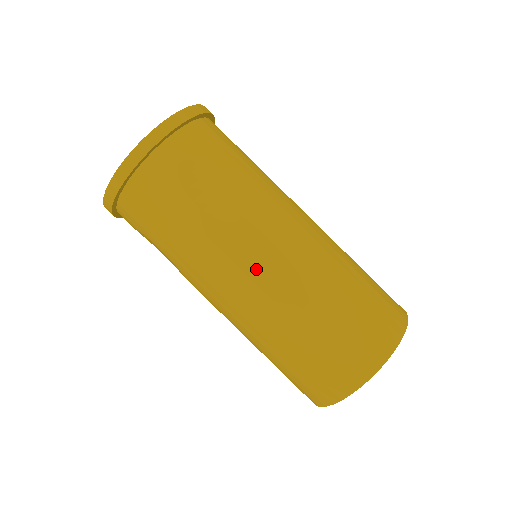
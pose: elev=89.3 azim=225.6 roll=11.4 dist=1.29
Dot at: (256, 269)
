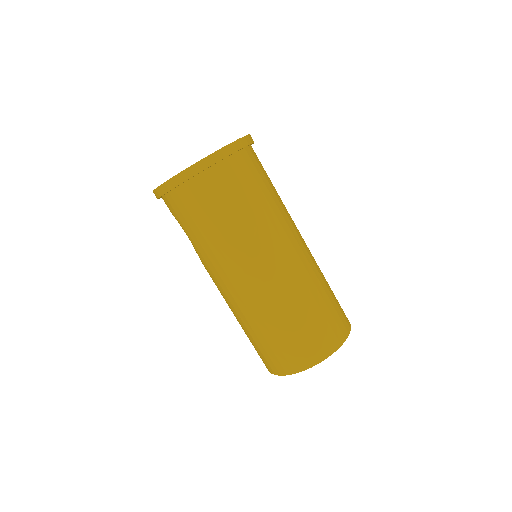
Dot at: (255, 275)
